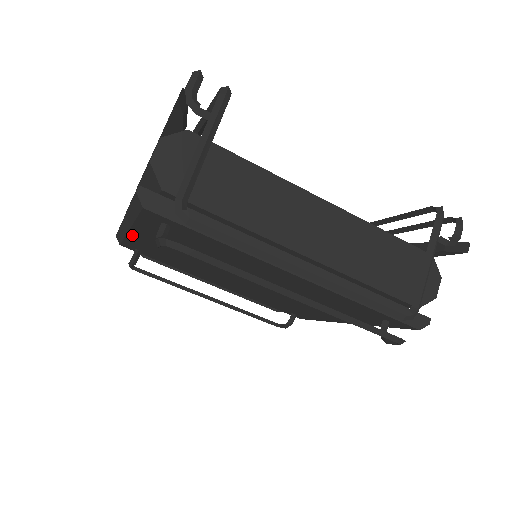
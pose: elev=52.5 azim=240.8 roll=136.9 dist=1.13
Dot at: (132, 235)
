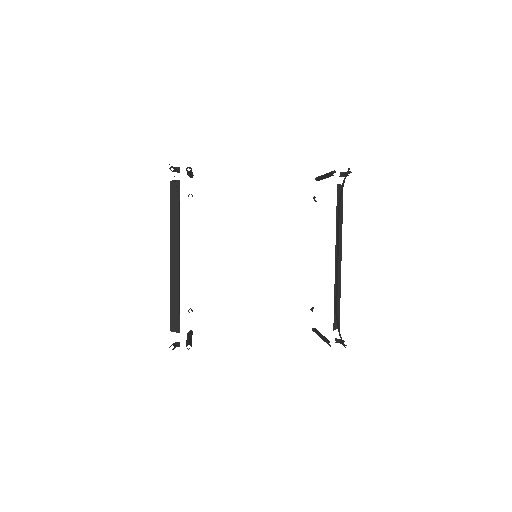
Dot at: occluded
